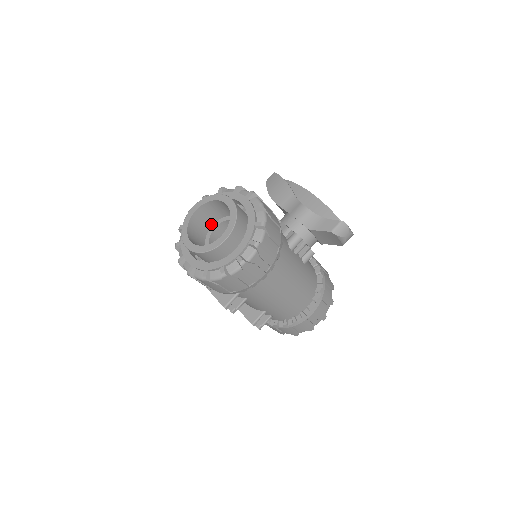
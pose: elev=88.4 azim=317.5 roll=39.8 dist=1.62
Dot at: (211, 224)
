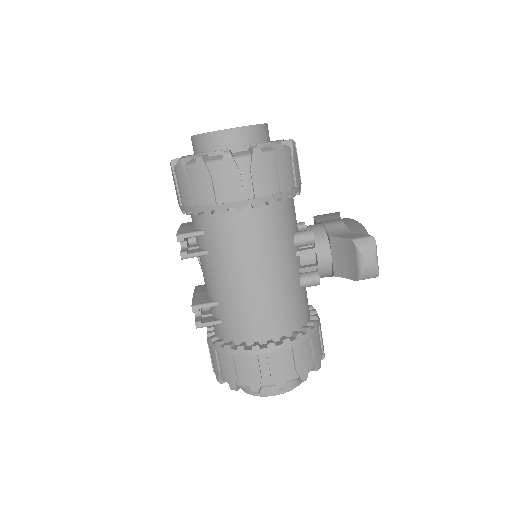
Dot at: occluded
